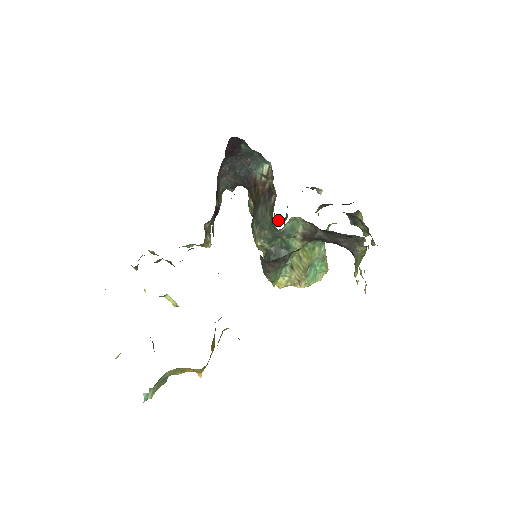
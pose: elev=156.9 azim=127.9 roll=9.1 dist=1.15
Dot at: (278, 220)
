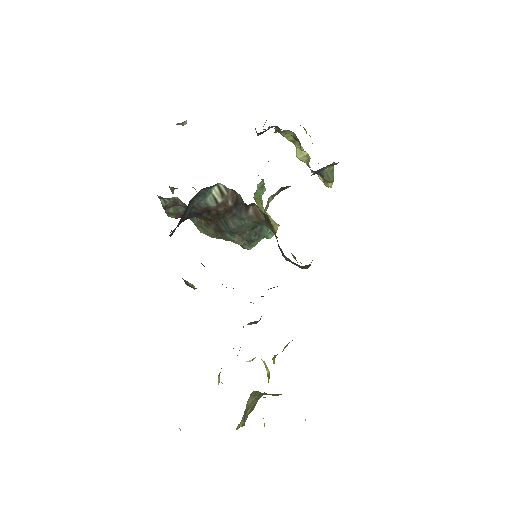
Dot at: (177, 188)
